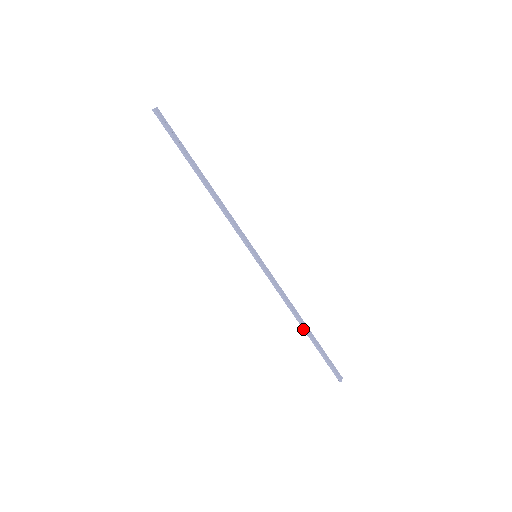
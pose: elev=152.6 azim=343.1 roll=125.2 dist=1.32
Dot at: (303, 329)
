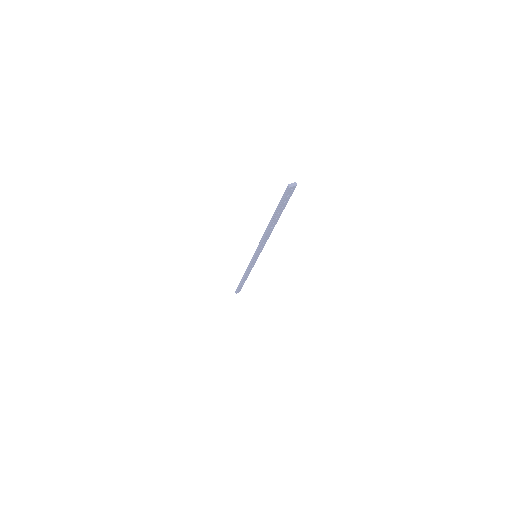
Dot at: (242, 278)
